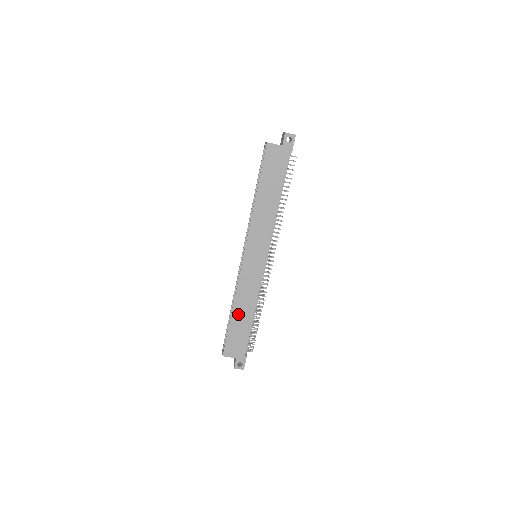
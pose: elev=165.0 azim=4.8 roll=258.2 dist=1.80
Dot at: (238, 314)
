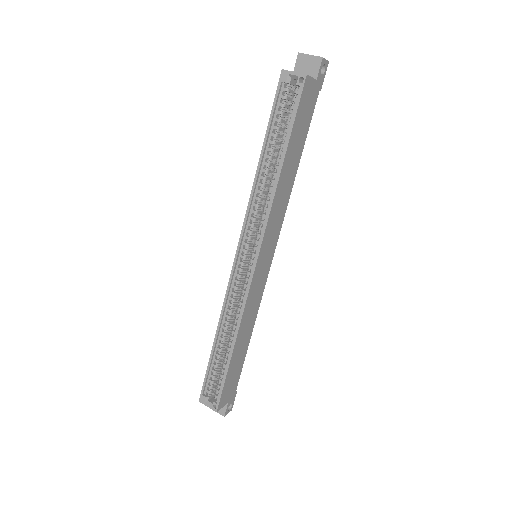
Dot at: (238, 347)
